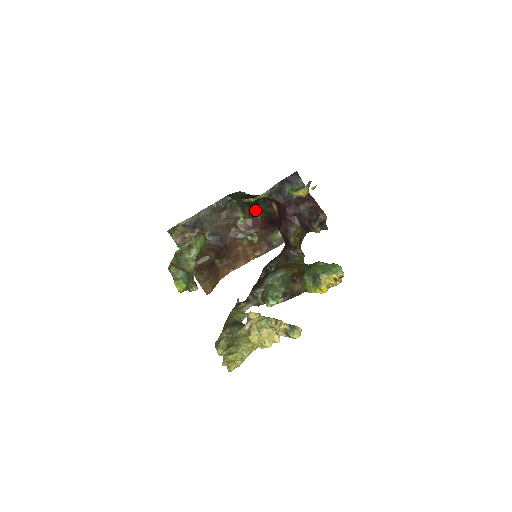
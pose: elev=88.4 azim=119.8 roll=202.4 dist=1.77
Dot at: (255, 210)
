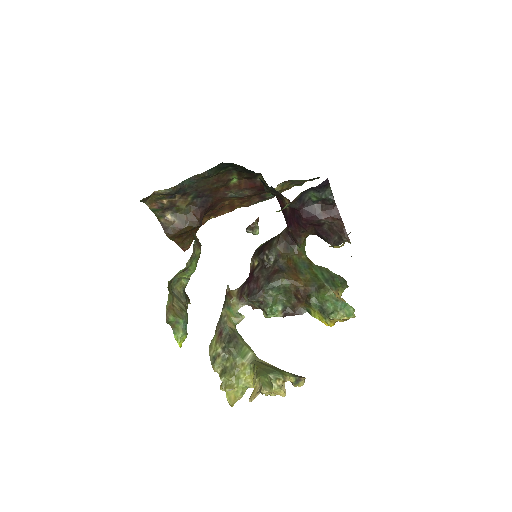
Dot at: (255, 175)
